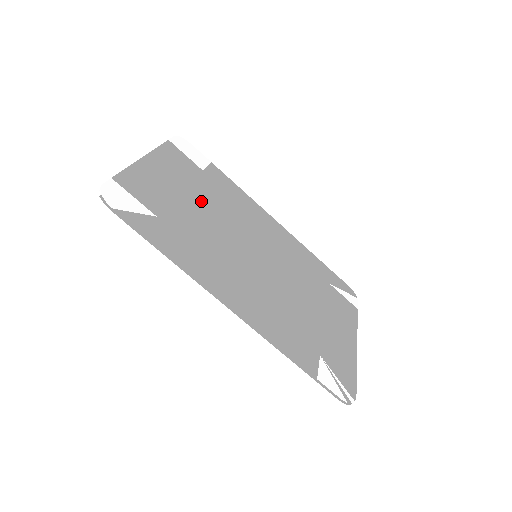
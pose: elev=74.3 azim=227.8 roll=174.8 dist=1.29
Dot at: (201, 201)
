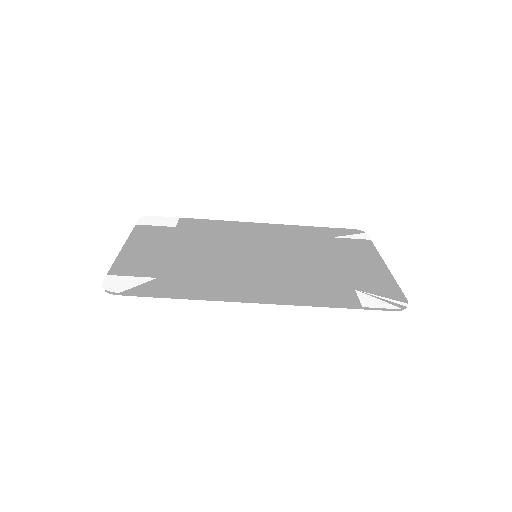
Dot at: (187, 247)
